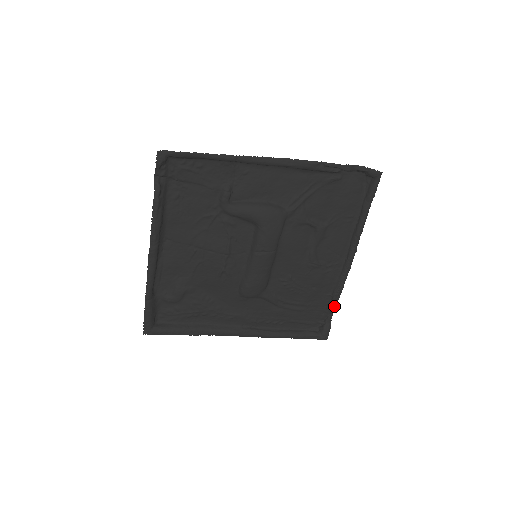
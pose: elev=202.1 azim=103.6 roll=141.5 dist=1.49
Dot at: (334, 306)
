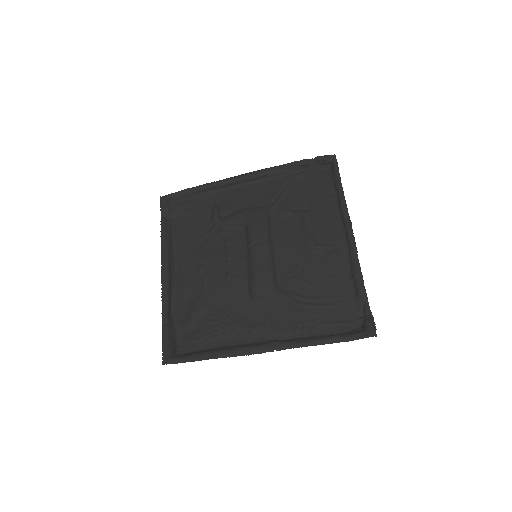
Dot at: (362, 289)
